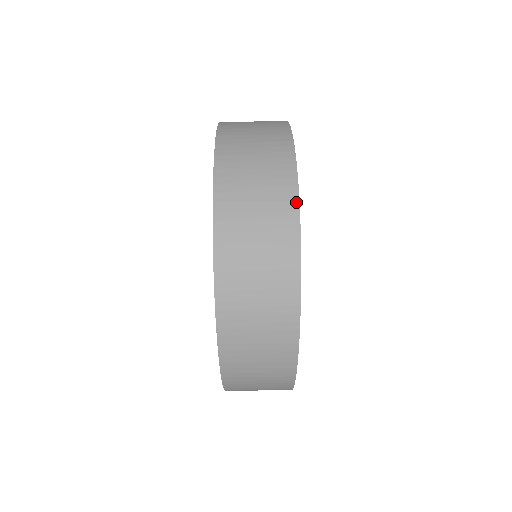
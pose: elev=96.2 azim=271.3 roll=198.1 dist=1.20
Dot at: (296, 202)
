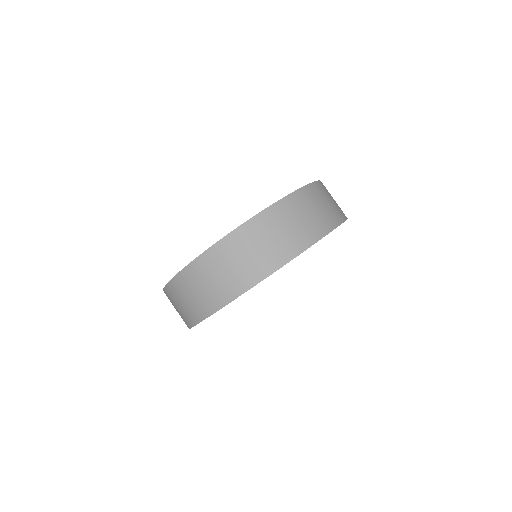
Dot at: (260, 280)
